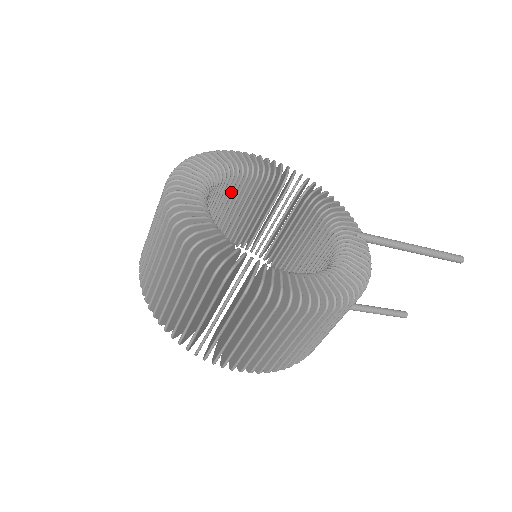
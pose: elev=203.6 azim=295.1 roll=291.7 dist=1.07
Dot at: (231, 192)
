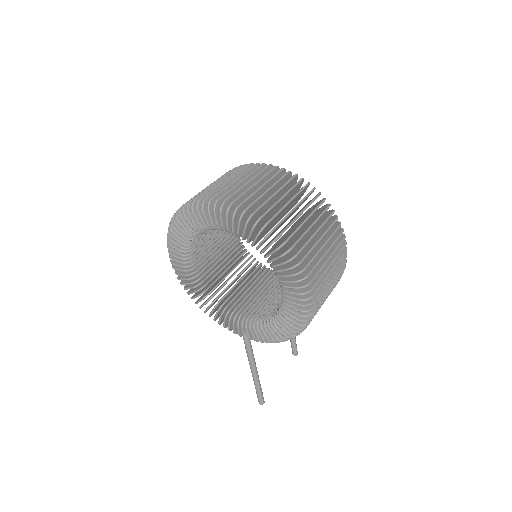
Dot at: occluded
